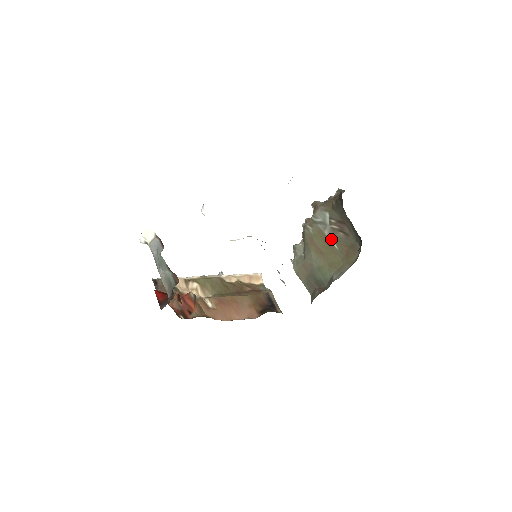
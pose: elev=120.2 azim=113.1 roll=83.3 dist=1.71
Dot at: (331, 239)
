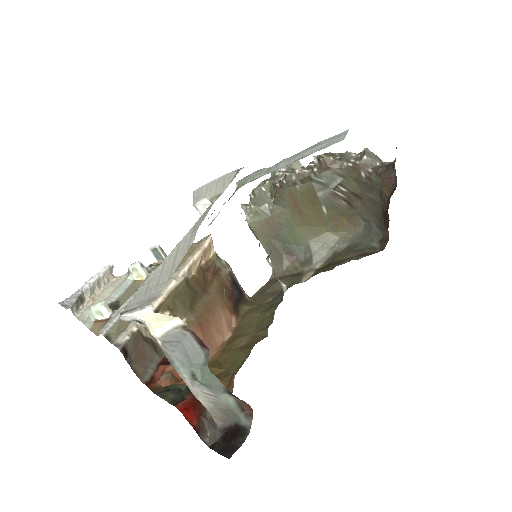
Dot at: (322, 202)
